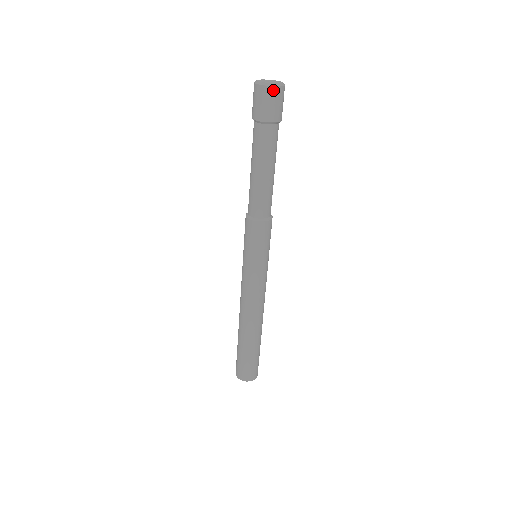
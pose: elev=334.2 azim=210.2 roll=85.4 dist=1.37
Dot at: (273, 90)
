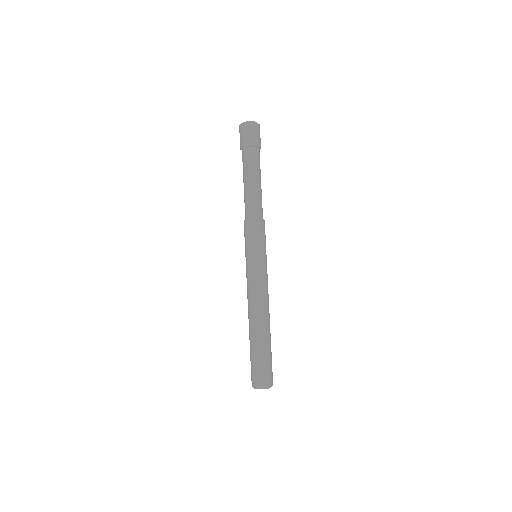
Dot at: (243, 126)
